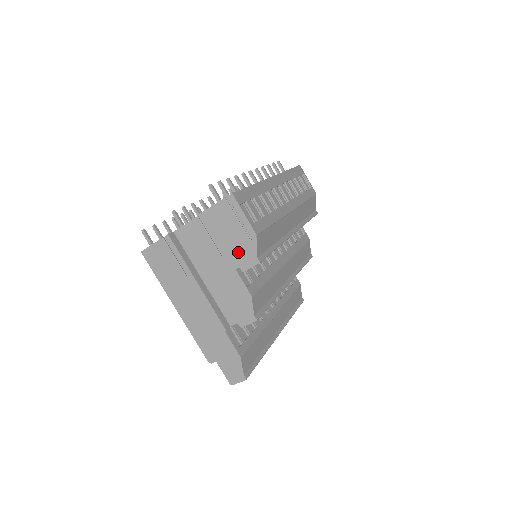
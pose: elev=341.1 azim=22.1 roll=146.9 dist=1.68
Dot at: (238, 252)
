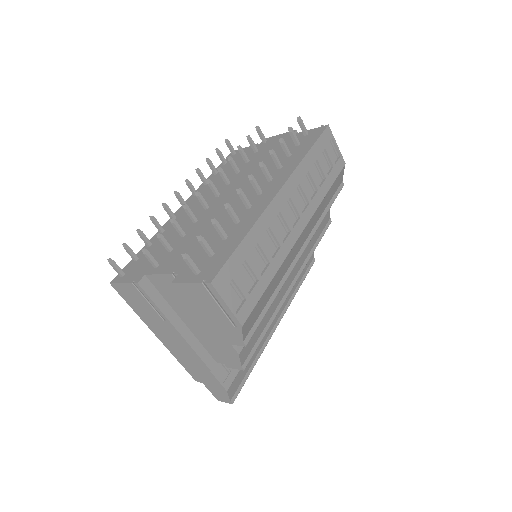
Dot at: (221, 329)
